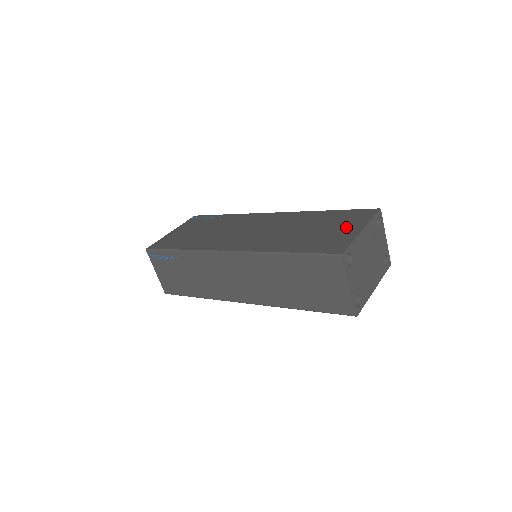
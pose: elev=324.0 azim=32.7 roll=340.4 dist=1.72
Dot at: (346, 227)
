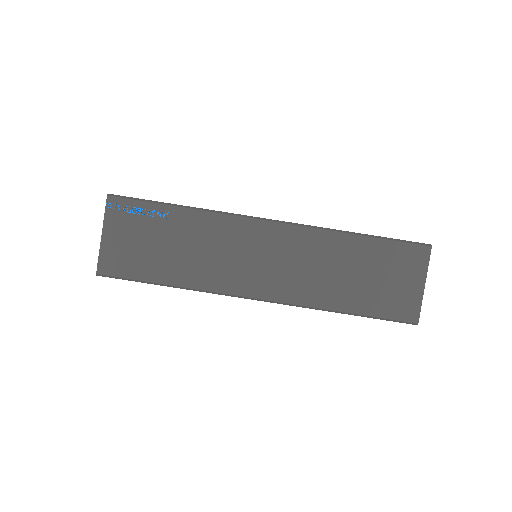
Dot at: occluded
